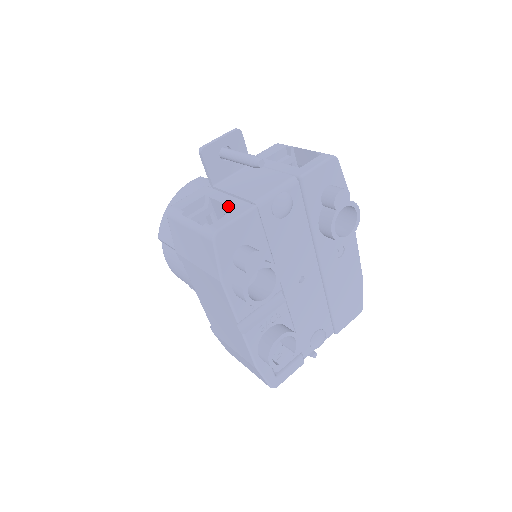
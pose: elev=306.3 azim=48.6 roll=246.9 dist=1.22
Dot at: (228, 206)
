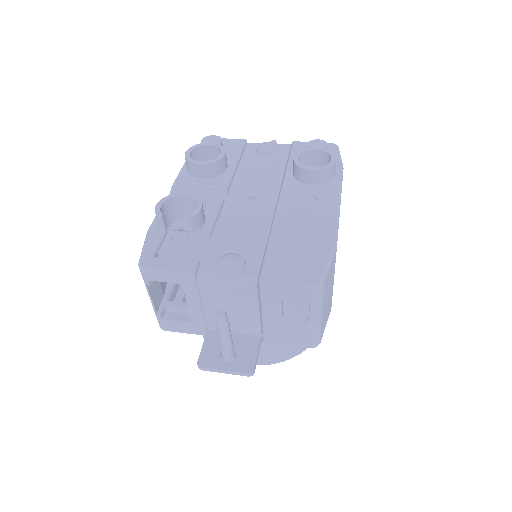
Dot at: occluded
